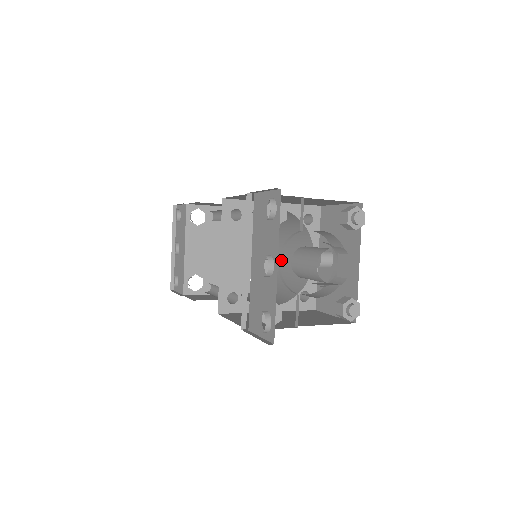
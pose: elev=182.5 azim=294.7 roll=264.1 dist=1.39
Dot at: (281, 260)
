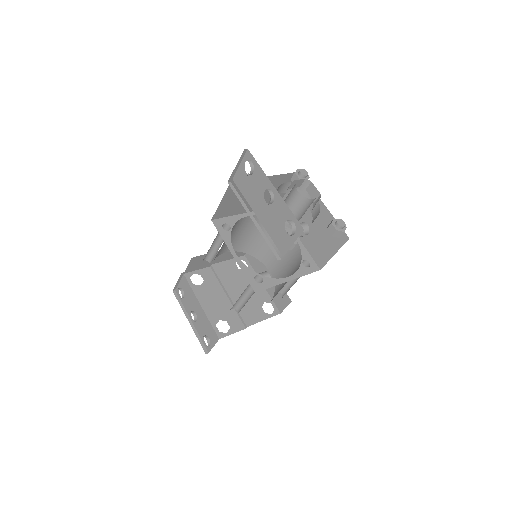
Dot at: (275, 271)
